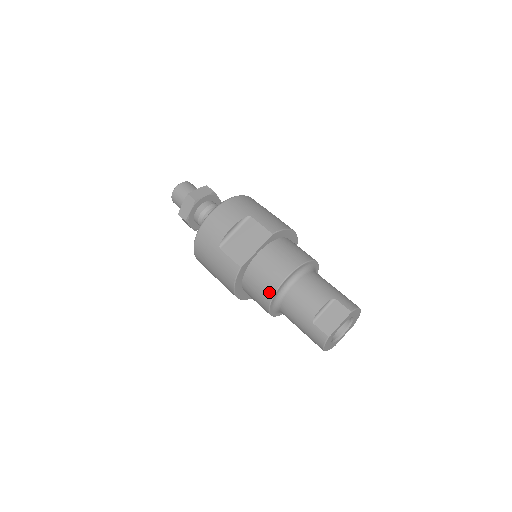
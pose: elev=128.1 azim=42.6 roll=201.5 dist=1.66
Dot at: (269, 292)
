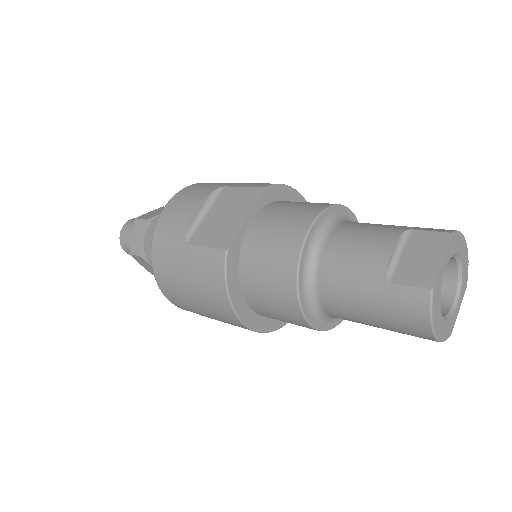
Dot at: (288, 269)
